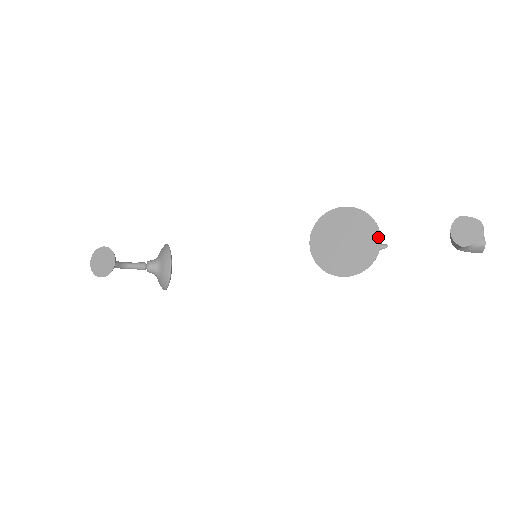
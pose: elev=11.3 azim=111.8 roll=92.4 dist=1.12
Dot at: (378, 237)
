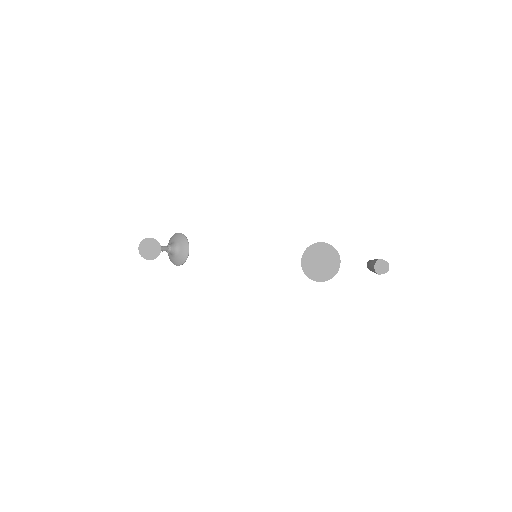
Dot at: (339, 263)
